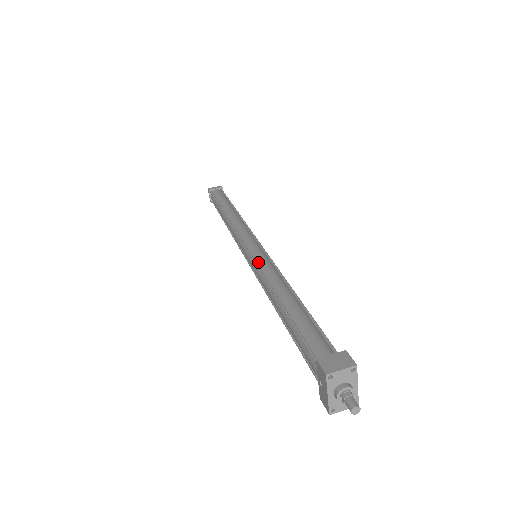
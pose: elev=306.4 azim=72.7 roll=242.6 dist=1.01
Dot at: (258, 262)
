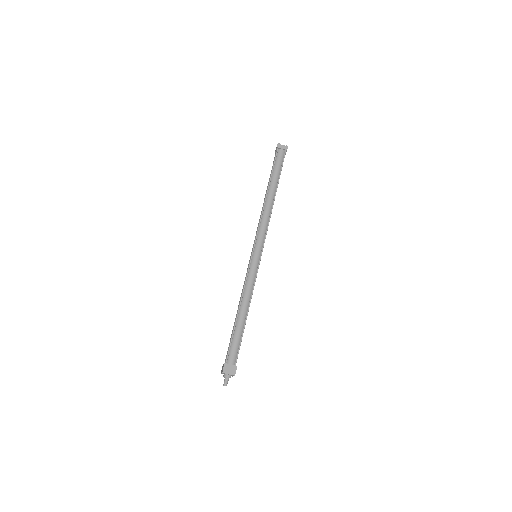
Dot at: (250, 270)
